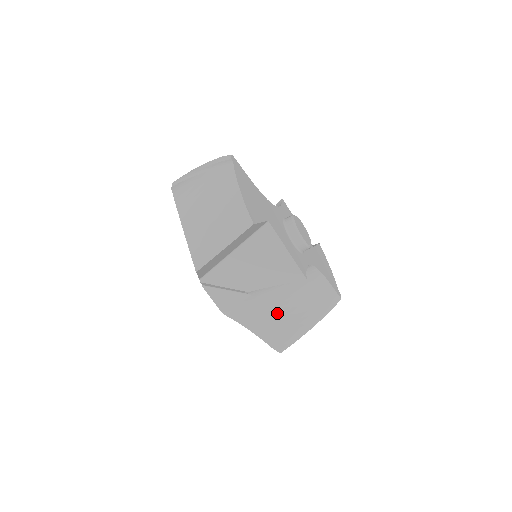
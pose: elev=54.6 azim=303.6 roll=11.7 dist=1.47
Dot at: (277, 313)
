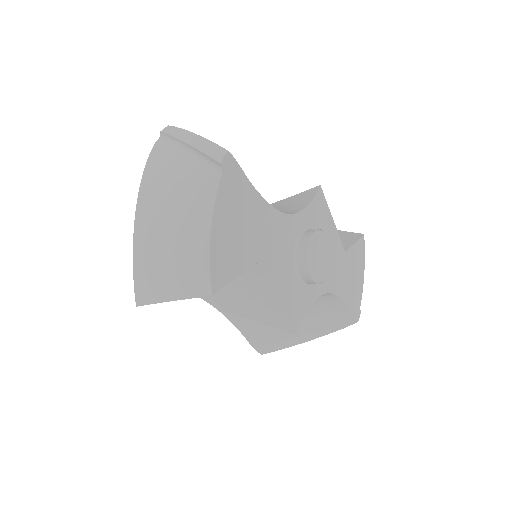
Dot at: occluded
